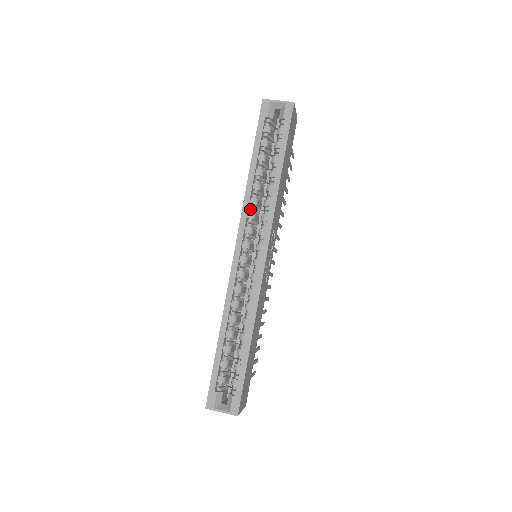
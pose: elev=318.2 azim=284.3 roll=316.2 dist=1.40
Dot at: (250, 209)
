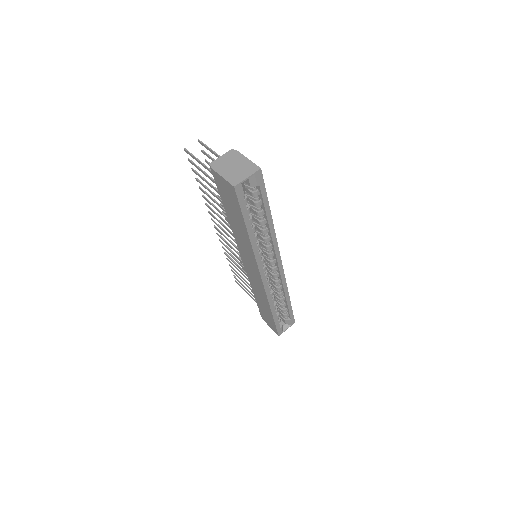
Dot at: occluded
